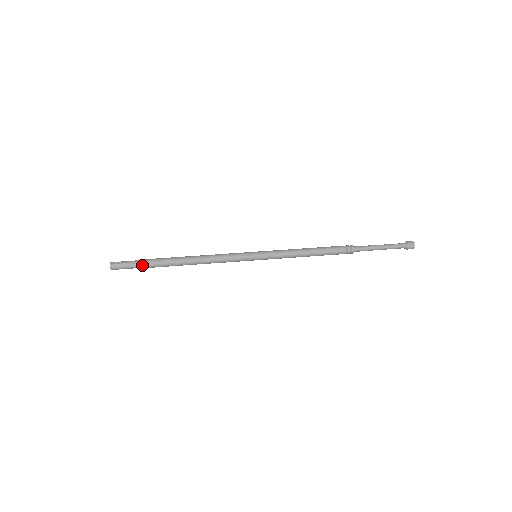
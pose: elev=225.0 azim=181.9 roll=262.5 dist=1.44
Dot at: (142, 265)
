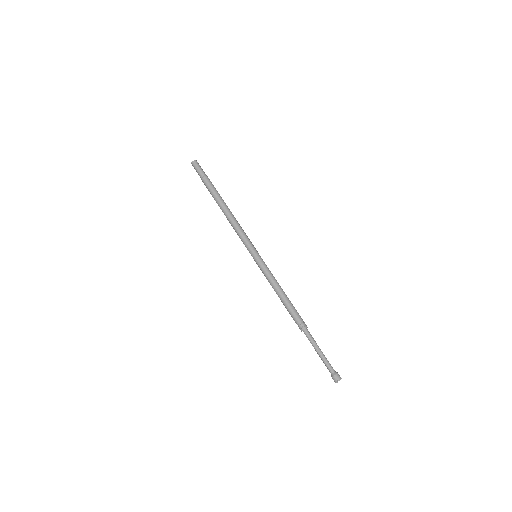
Dot at: (206, 180)
